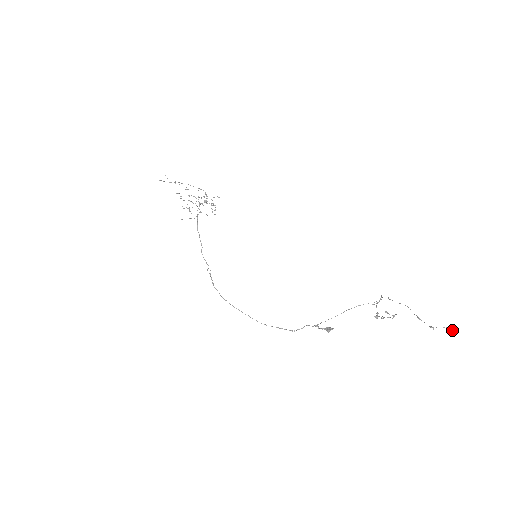
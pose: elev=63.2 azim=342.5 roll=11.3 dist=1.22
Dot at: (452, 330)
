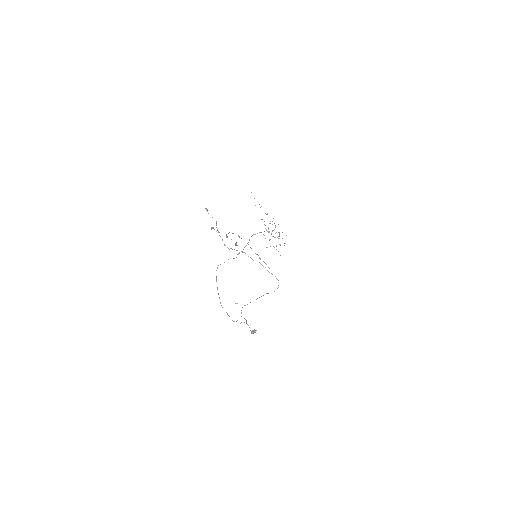
Dot at: (237, 245)
